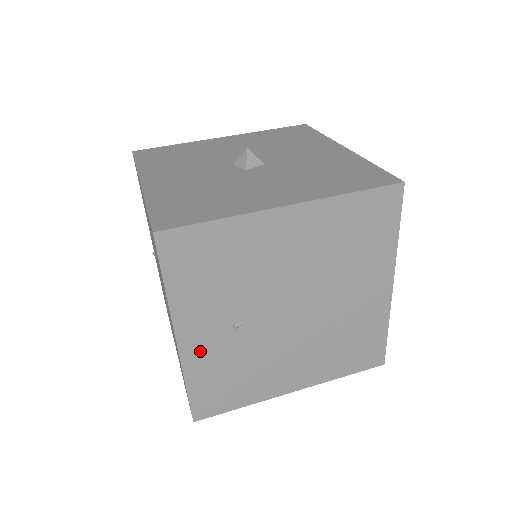
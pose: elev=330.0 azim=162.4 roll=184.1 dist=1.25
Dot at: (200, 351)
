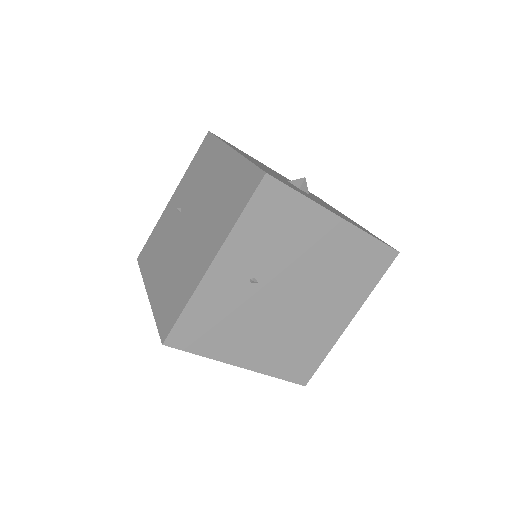
Dot at: (217, 283)
